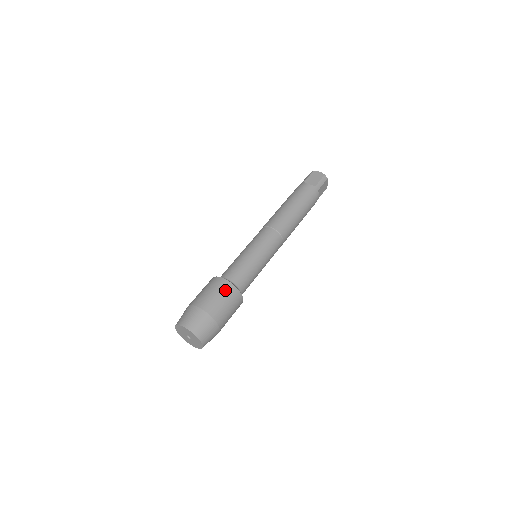
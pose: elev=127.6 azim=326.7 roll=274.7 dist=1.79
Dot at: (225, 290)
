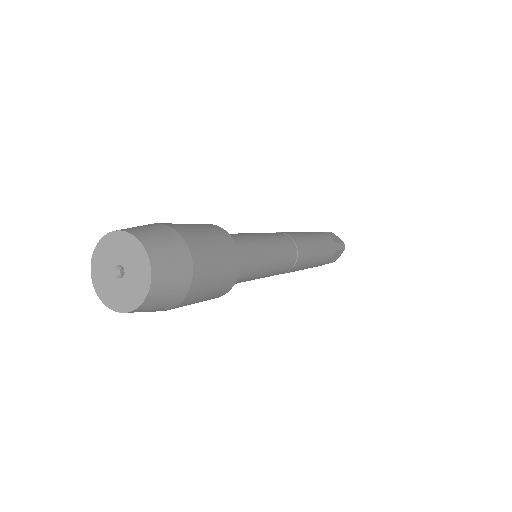
Dot at: occluded
